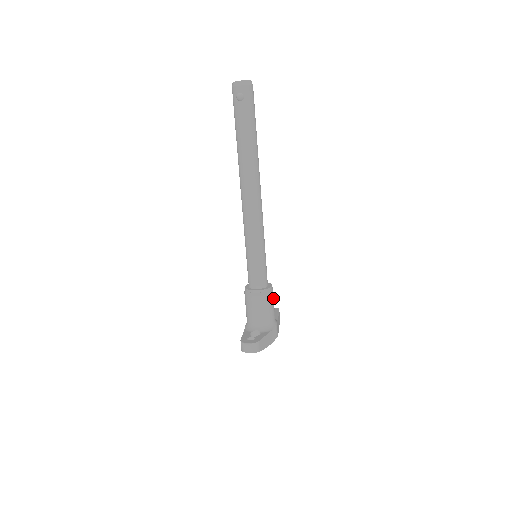
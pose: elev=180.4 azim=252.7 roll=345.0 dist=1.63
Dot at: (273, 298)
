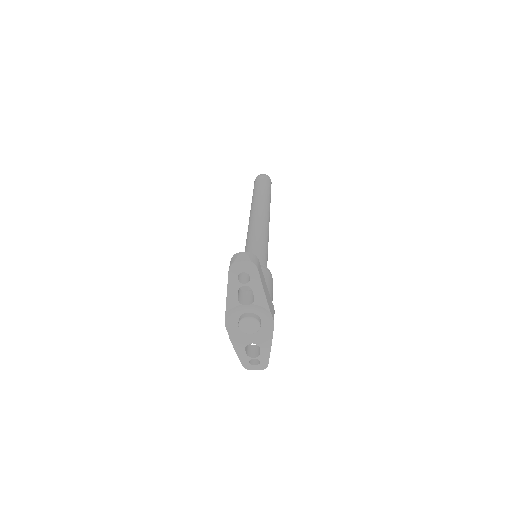
Dot at: (272, 287)
